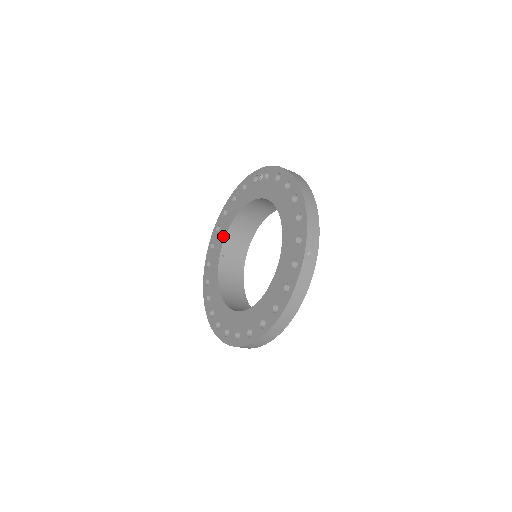
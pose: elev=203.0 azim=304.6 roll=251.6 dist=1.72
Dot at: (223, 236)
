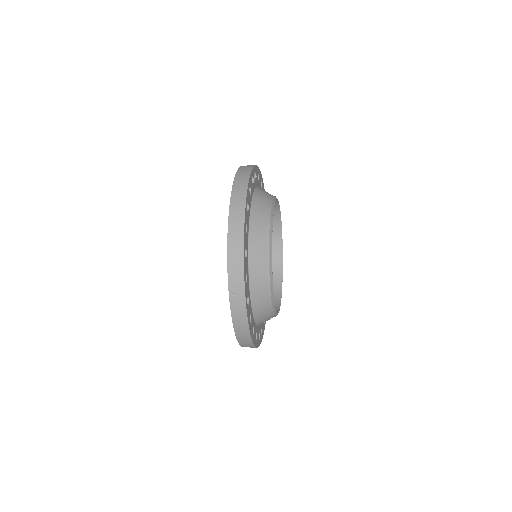
Dot at: occluded
